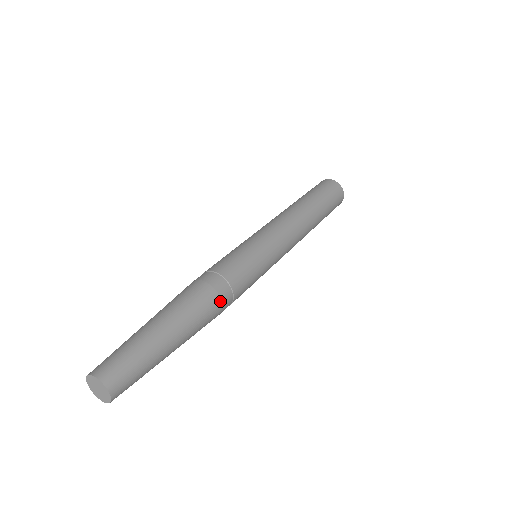
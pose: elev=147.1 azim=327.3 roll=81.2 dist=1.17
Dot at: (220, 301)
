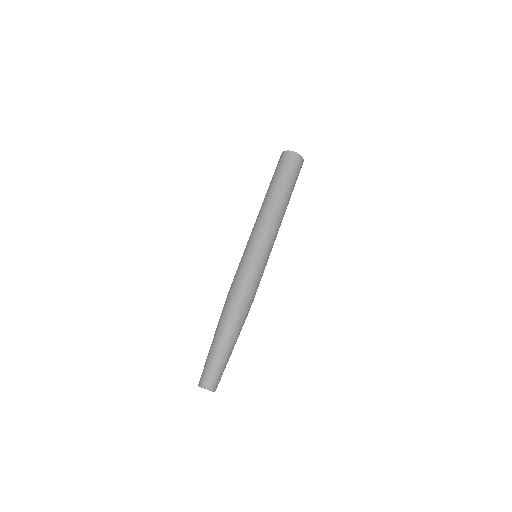
Dot at: (242, 308)
